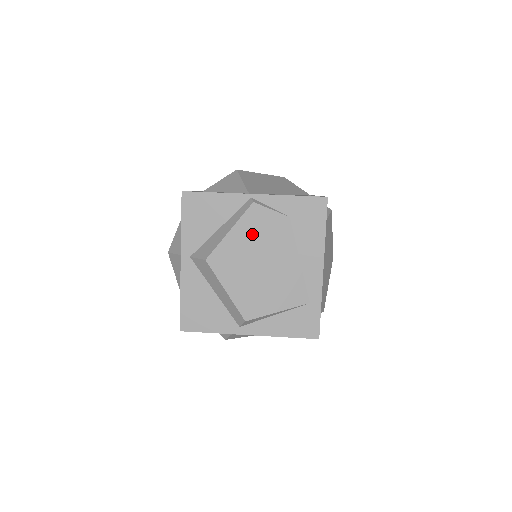
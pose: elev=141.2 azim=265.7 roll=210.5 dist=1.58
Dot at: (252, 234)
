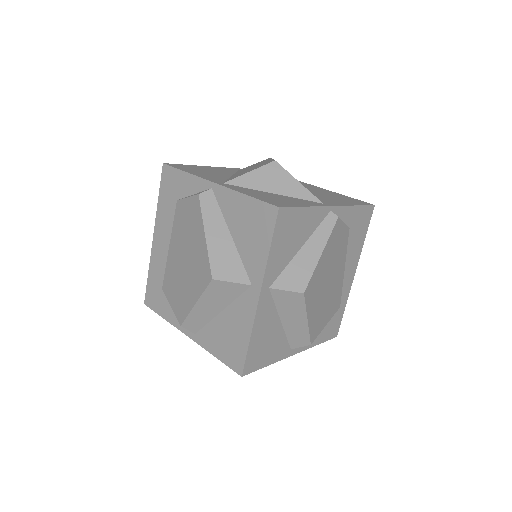
Dot at: (331, 253)
